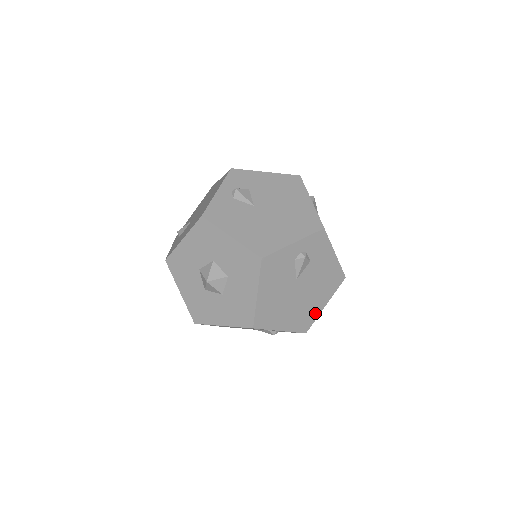
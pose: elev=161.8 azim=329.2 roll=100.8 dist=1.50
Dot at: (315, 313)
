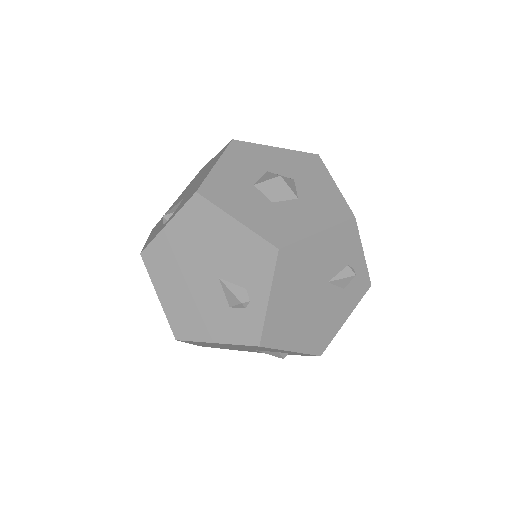
Dot at: (284, 341)
